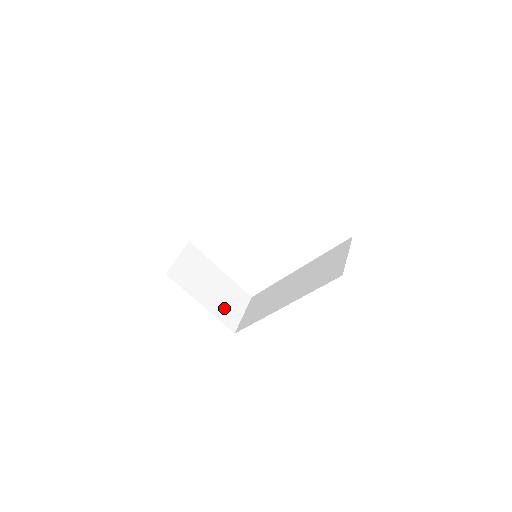
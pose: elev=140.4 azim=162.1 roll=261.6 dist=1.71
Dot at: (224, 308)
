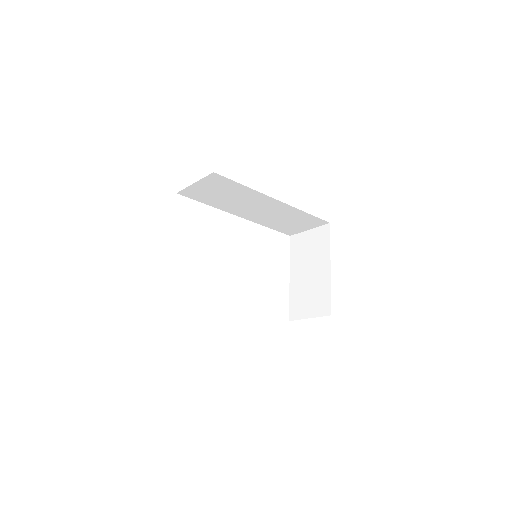
Dot at: occluded
